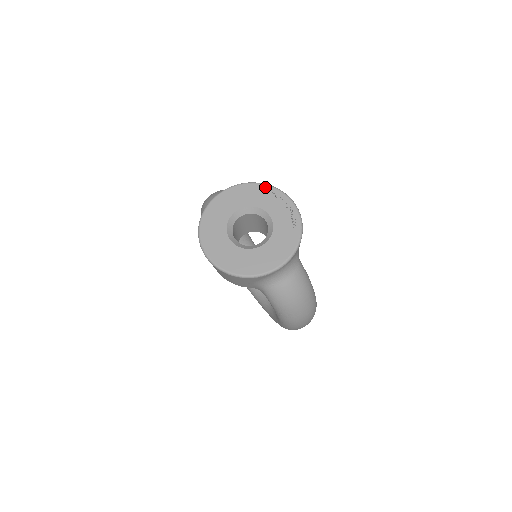
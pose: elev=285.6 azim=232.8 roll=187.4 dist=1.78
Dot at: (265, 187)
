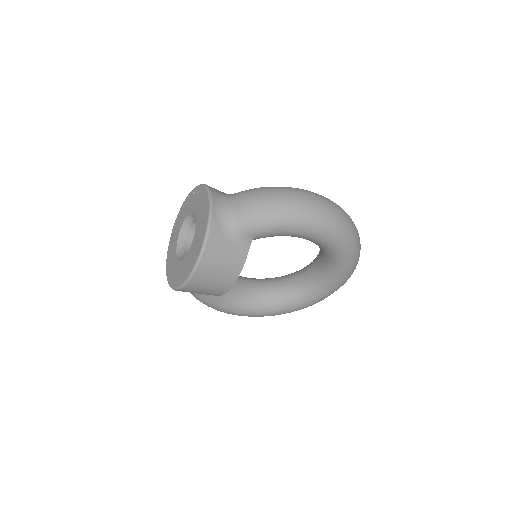
Dot at: (175, 222)
